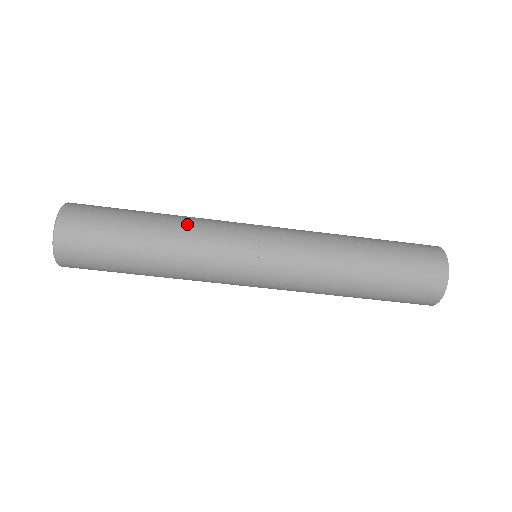
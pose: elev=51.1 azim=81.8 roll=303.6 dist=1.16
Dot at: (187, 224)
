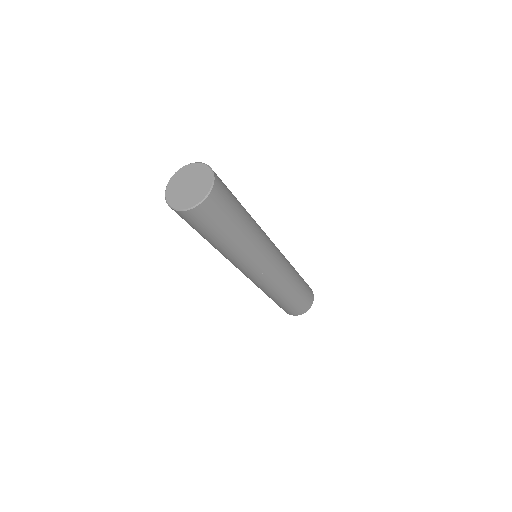
Dot at: (256, 236)
